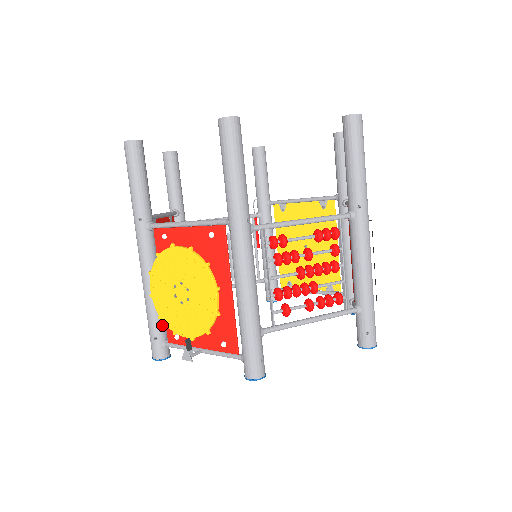
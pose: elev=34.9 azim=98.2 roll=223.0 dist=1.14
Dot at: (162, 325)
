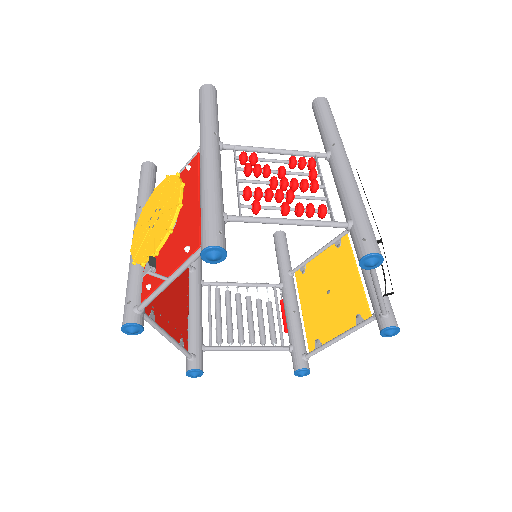
Dot at: (139, 291)
